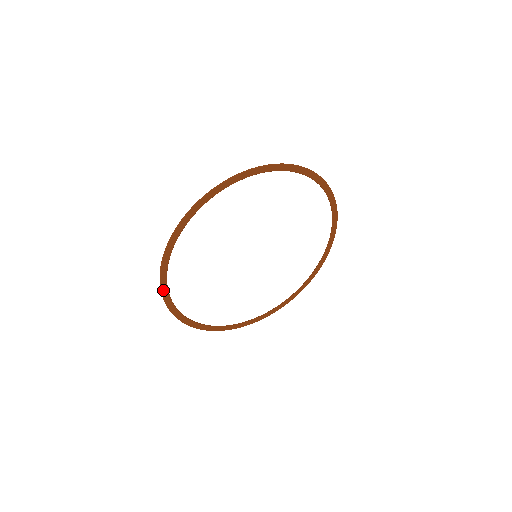
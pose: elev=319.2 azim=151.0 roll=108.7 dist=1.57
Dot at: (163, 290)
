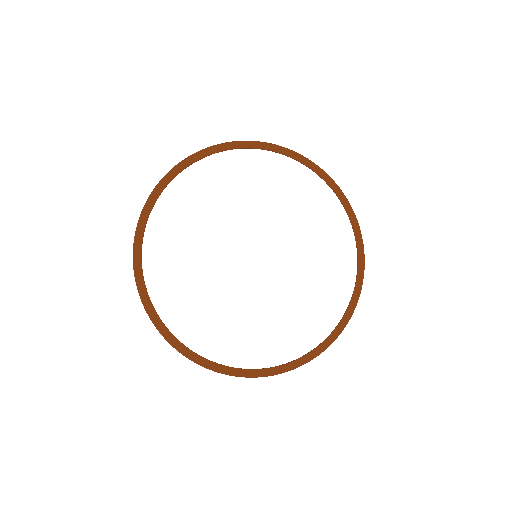
Dot at: (138, 231)
